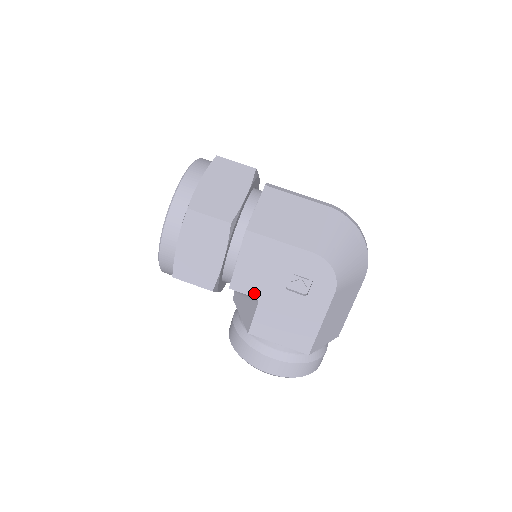
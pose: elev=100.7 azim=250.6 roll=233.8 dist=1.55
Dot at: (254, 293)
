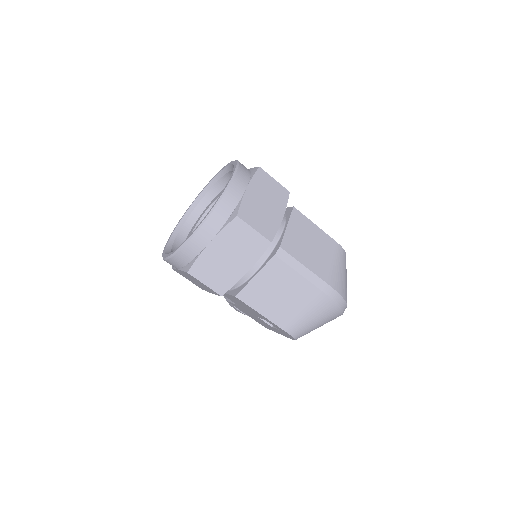
Dot at: occluded
